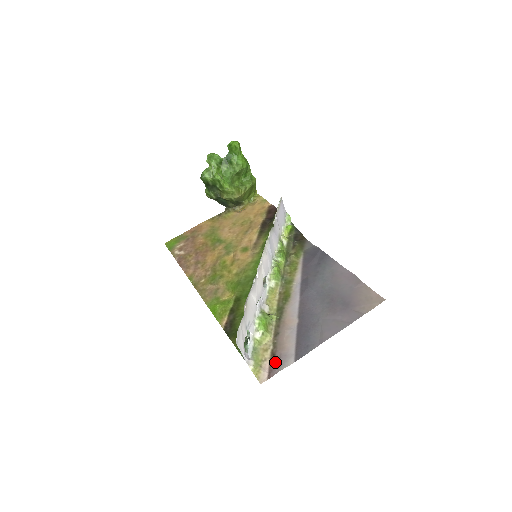
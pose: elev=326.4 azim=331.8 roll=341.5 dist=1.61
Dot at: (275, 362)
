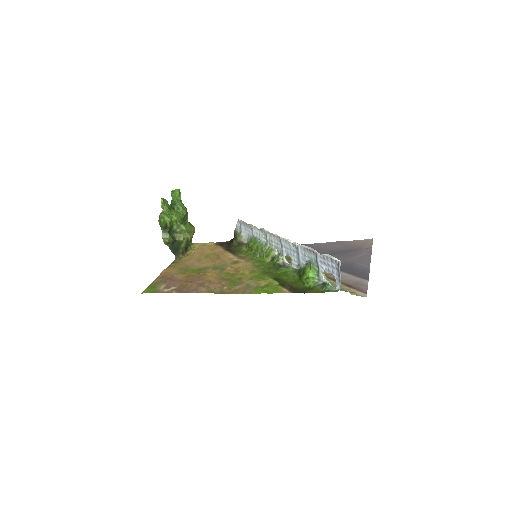
Dot at: (356, 287)
